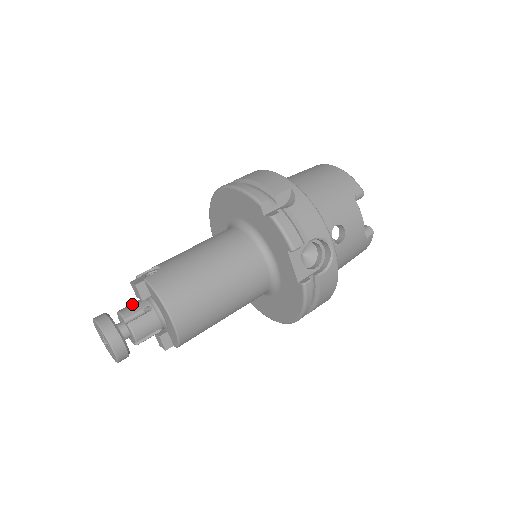
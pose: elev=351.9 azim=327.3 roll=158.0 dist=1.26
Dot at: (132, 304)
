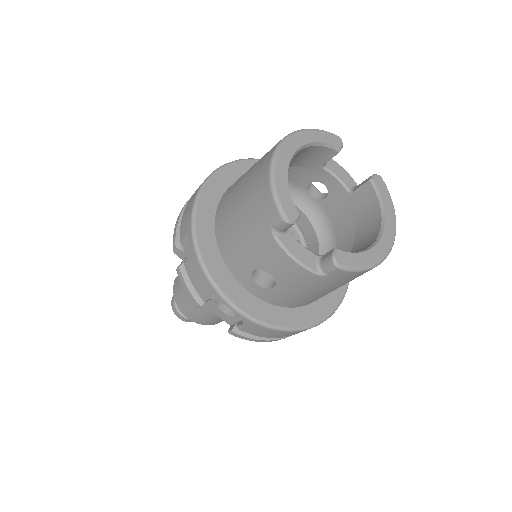
Dot at: occluded
